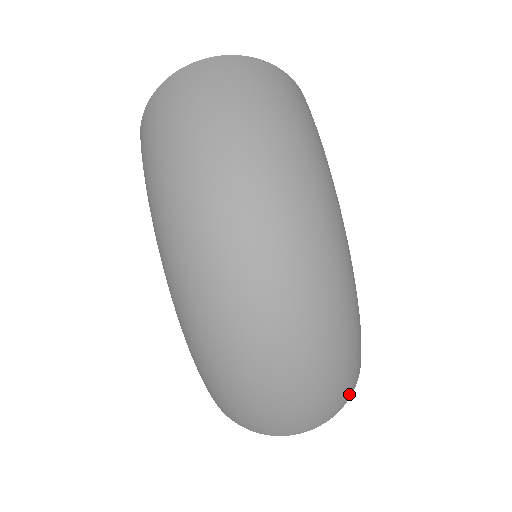
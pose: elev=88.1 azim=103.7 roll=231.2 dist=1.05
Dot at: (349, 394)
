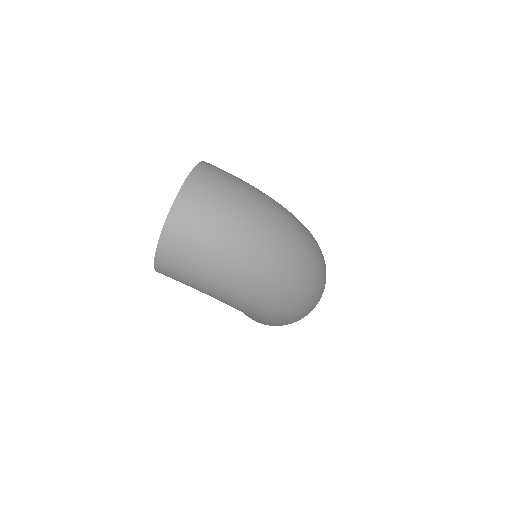
Dot at: occluded
